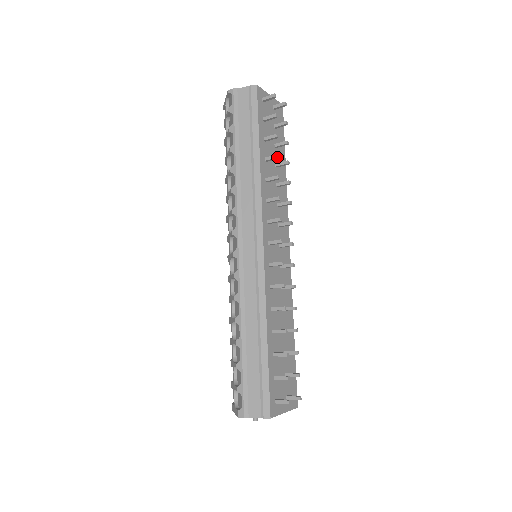
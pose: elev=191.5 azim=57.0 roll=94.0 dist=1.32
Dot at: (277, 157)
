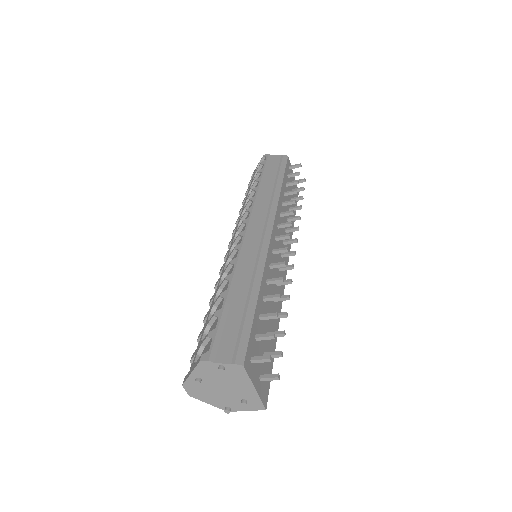
Dot at: (296, 191)
